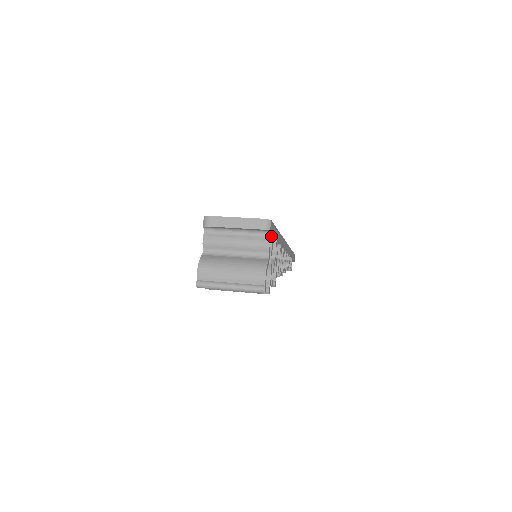
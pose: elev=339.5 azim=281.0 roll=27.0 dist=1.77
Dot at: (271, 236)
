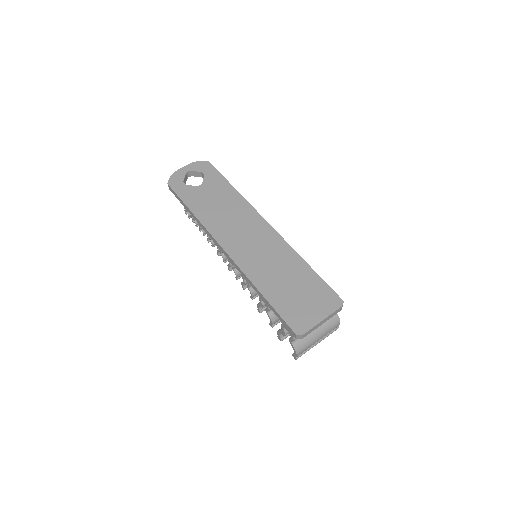
Dot at: occluded
